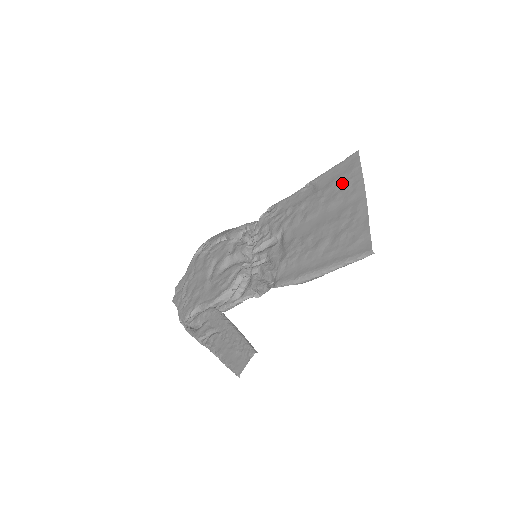
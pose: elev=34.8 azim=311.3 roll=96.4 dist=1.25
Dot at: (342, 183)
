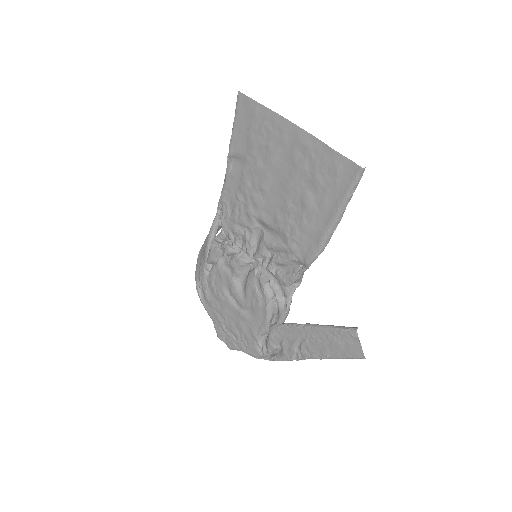
Dot at: (260, 133)
